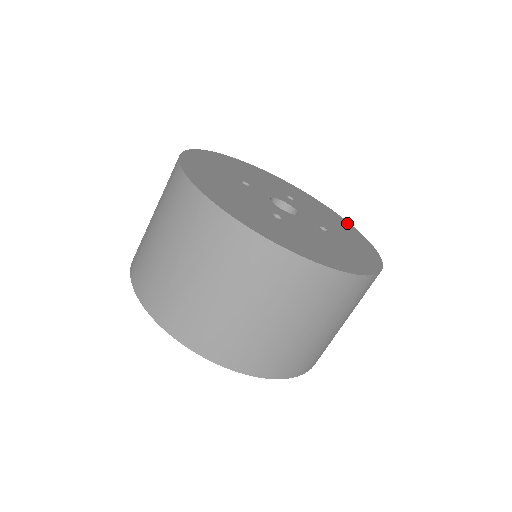
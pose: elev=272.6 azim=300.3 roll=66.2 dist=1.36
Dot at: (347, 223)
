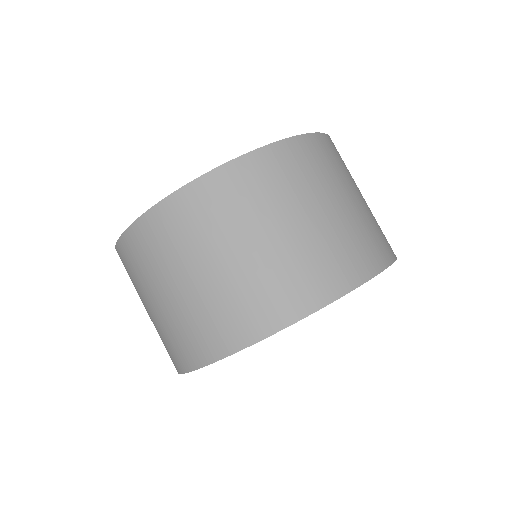
Dot at: occluded
